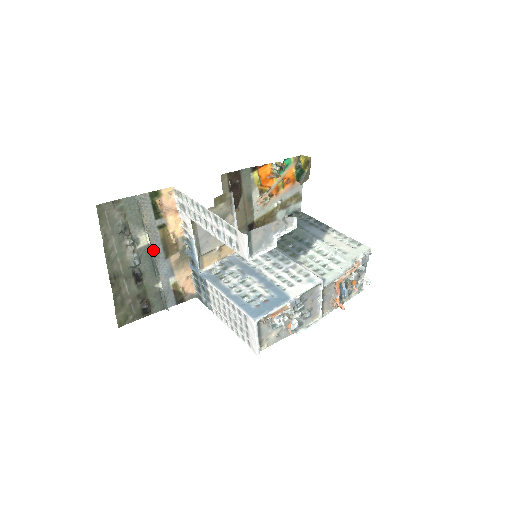
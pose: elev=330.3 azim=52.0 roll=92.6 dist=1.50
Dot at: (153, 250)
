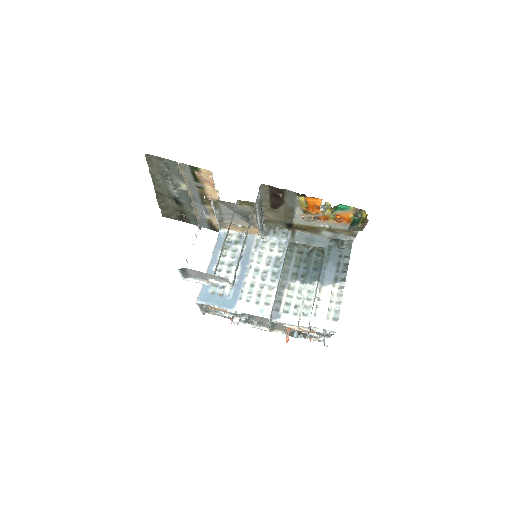
Dot at: (192, 195)
